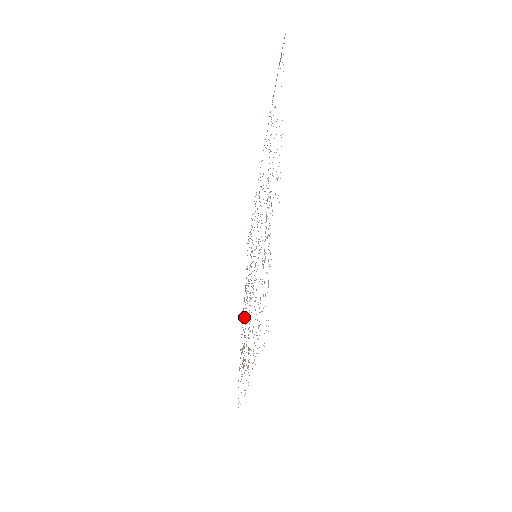
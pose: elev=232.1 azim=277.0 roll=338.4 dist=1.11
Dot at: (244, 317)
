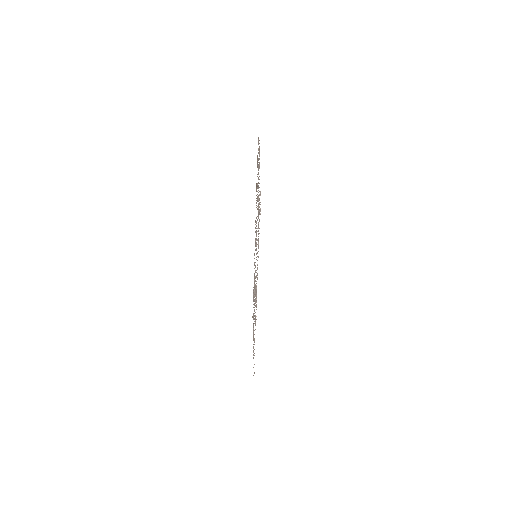
Dot at: (253, 330)
